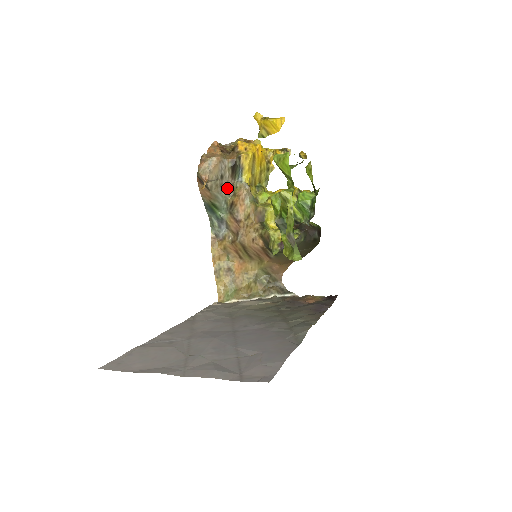
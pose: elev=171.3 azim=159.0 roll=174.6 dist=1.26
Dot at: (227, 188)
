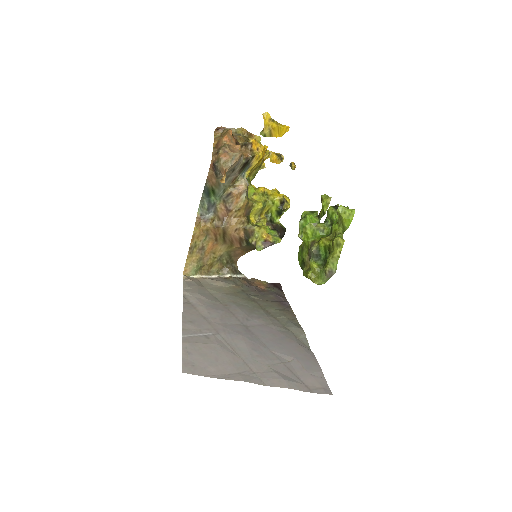
Dot at: (231, 179)
